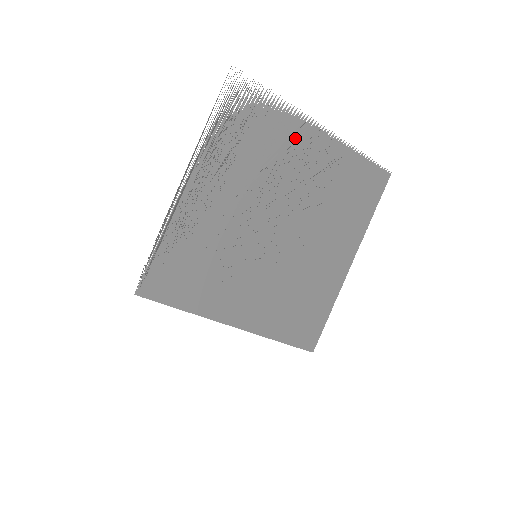
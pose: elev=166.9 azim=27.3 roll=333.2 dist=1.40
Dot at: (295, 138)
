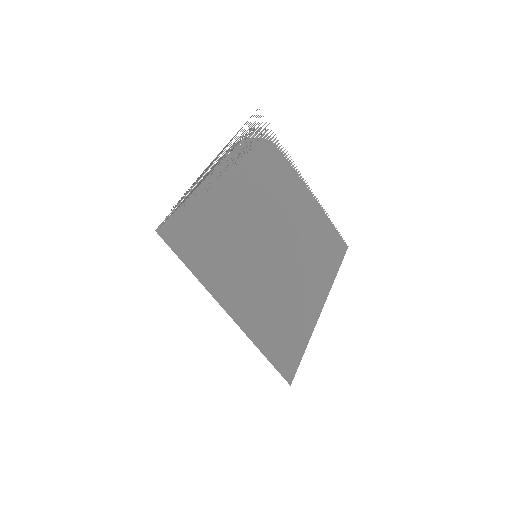
Dot at: (291, 181)
